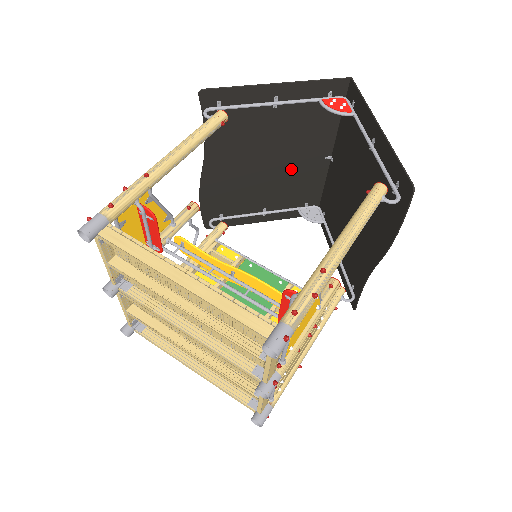
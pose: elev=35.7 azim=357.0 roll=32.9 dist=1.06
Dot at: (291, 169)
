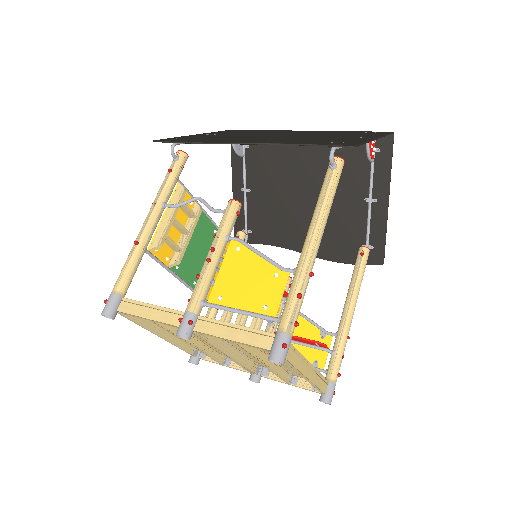
Dot at: occluded
